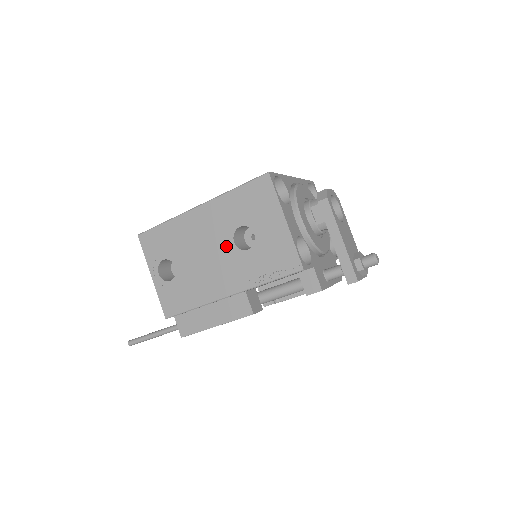
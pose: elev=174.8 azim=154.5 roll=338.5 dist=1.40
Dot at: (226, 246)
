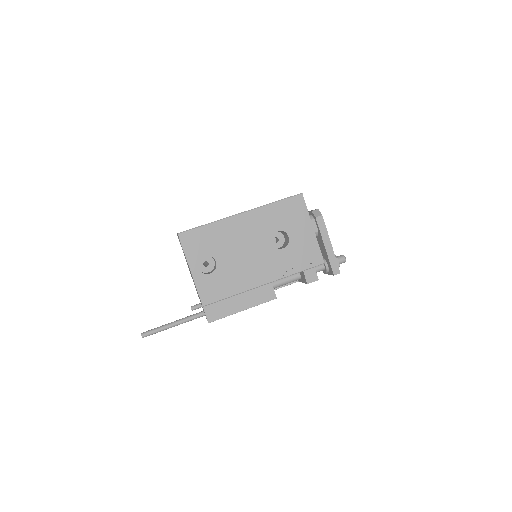
Dot at: (265, 245)
